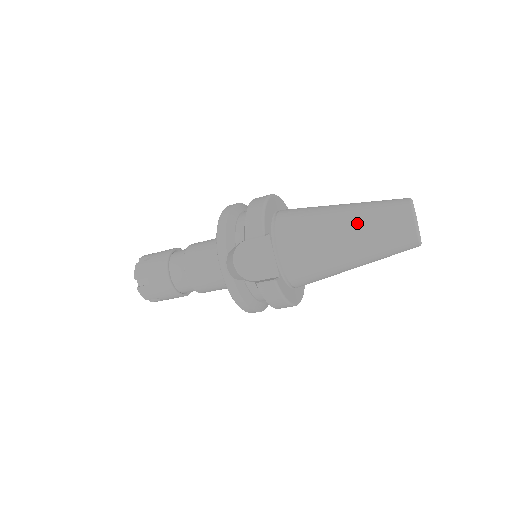
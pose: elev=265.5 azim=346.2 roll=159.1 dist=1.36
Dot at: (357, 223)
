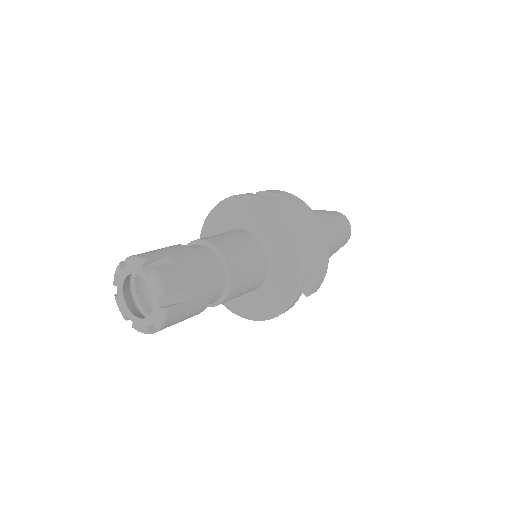
Dot at: occluded
